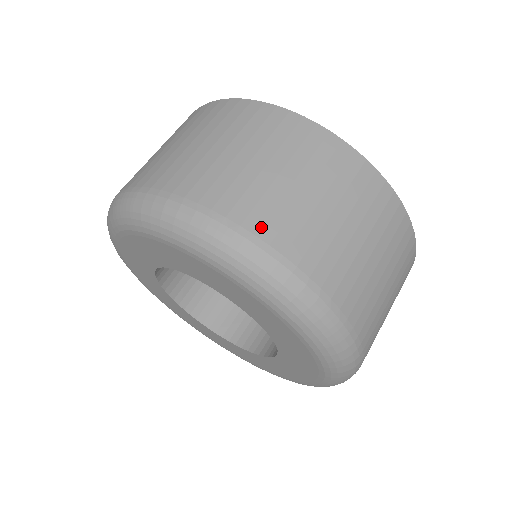
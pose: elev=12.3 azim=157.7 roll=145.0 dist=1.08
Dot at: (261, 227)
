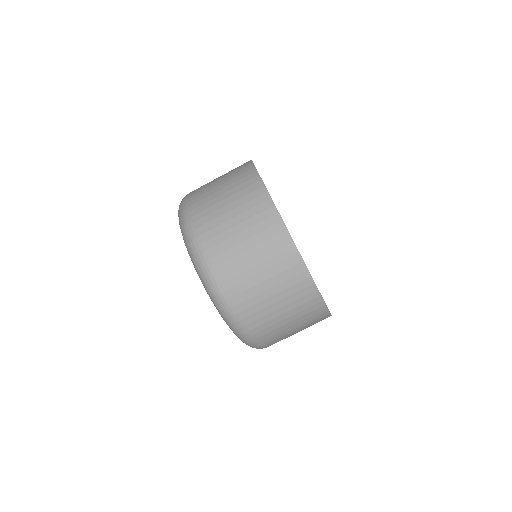
Dot at: (235, 297)
